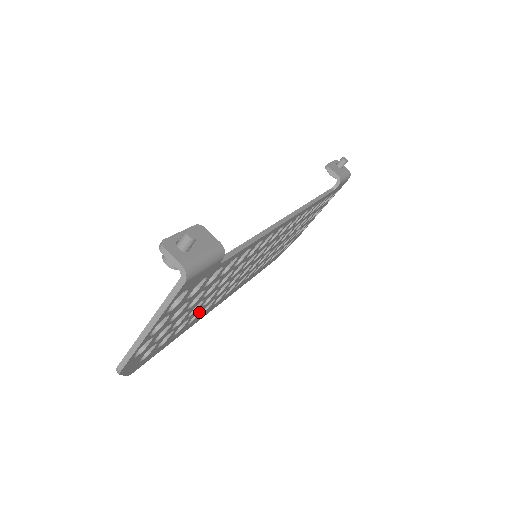
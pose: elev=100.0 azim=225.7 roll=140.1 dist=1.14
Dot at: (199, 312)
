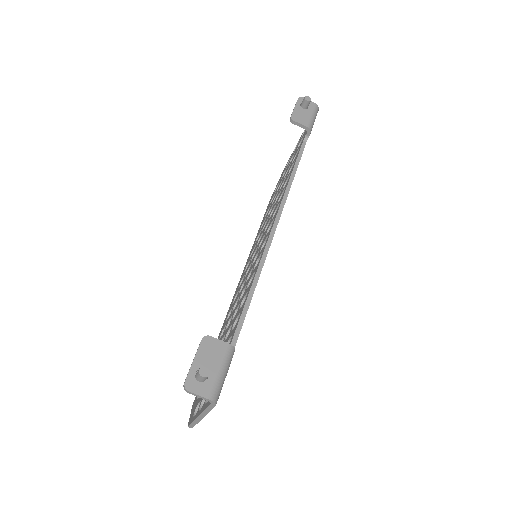
Dot at: occluded
